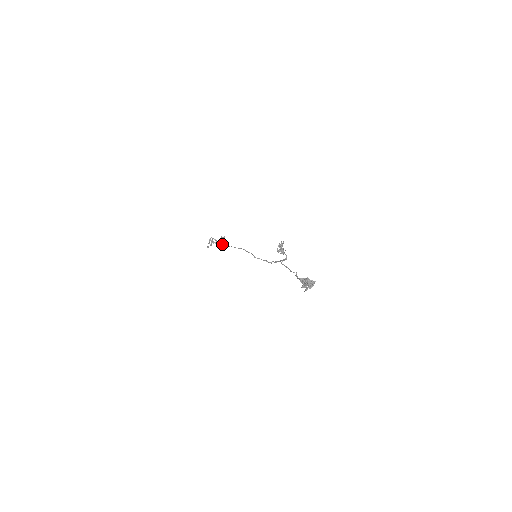
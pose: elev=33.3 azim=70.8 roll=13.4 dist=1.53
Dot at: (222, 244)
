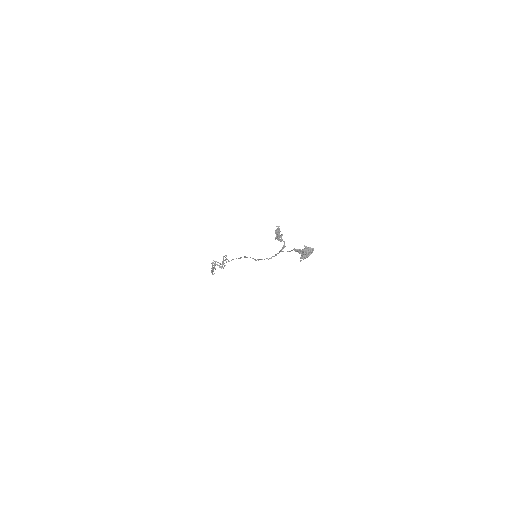
Dot at: occluded
